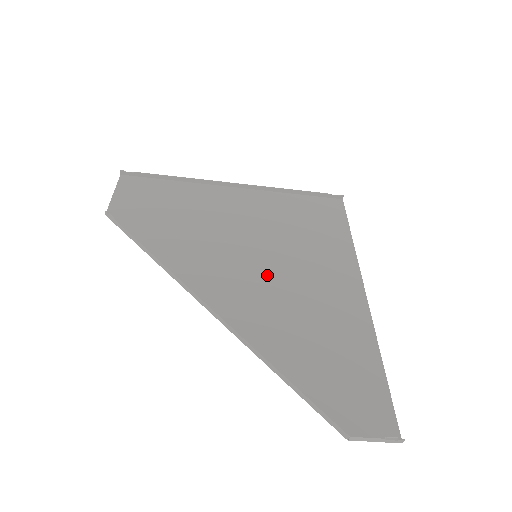
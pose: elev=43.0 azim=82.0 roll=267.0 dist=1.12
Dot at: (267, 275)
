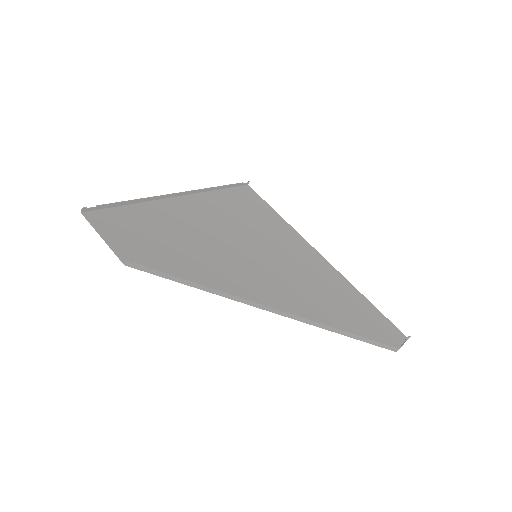
Dot at: (276, 269)
